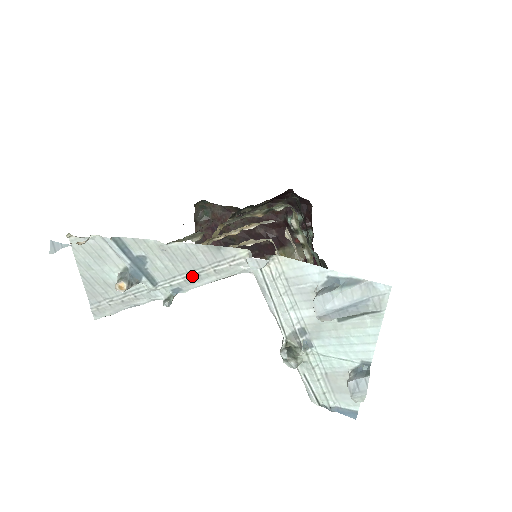
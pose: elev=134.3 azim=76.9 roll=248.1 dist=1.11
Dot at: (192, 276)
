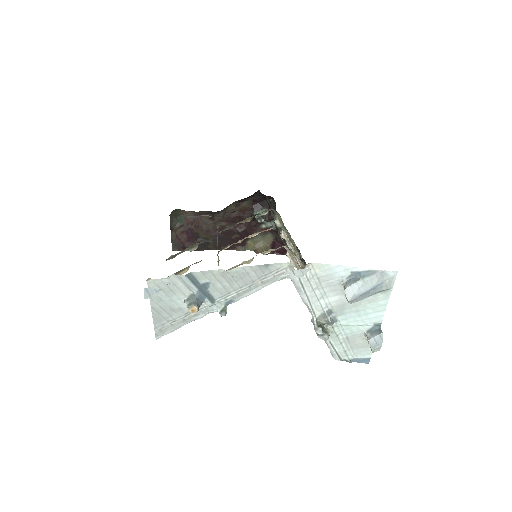
Dot at: (244, 289)
